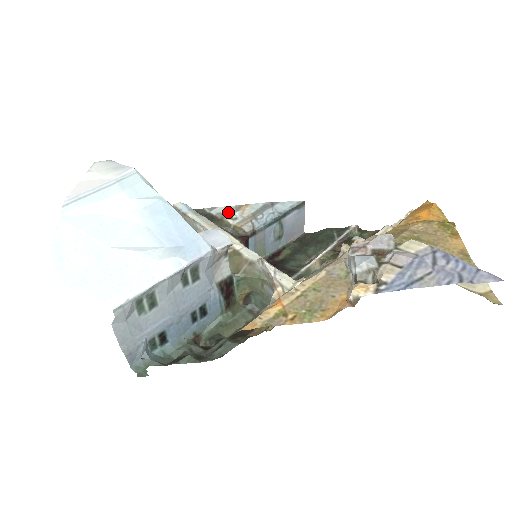
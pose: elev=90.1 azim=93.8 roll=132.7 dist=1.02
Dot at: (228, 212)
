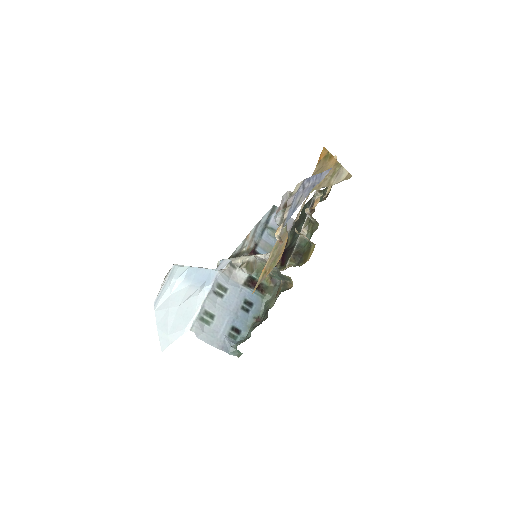
Dot at: (242, 246)
